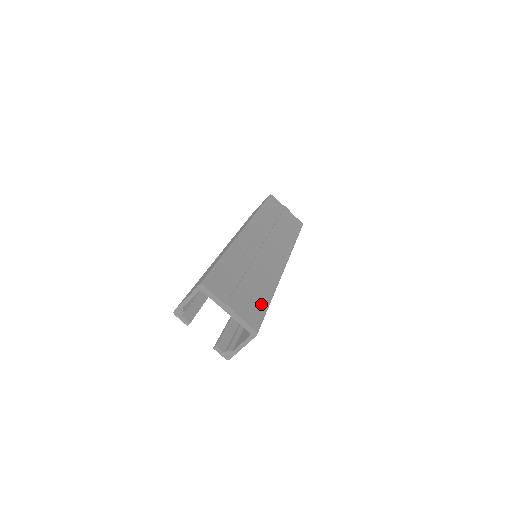
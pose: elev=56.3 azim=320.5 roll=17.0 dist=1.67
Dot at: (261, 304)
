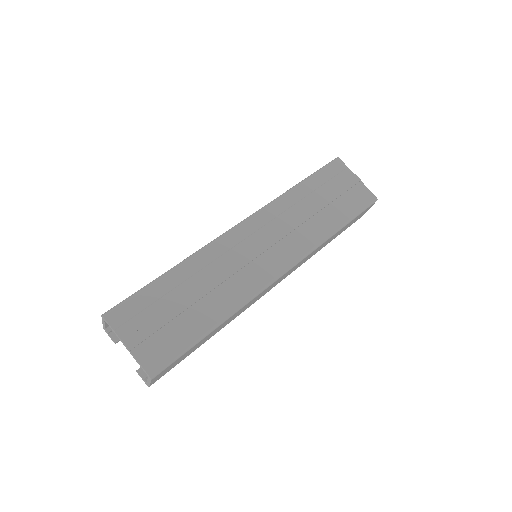
Dot at: (186, 338)
